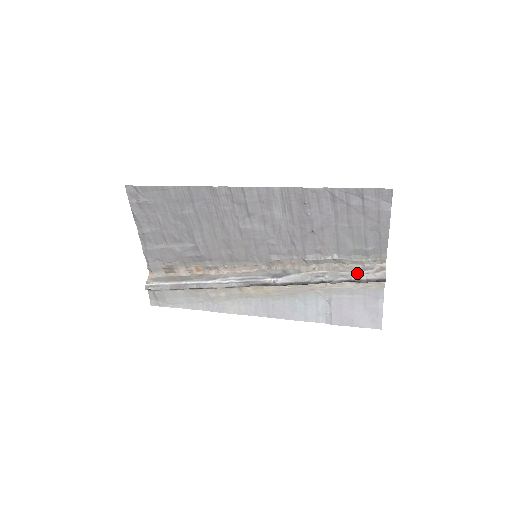
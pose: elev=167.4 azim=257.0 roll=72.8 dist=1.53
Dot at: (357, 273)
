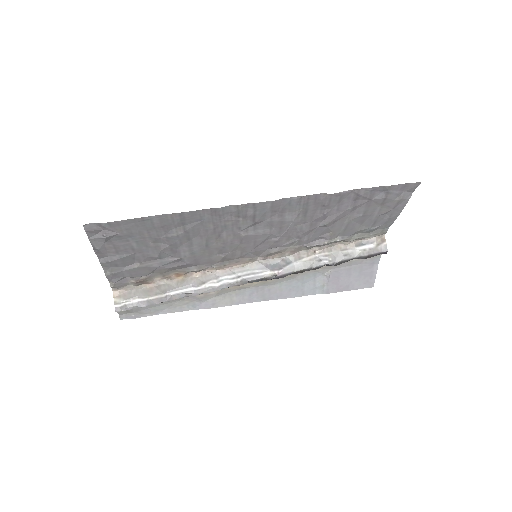
Dot at: (360, 250)
